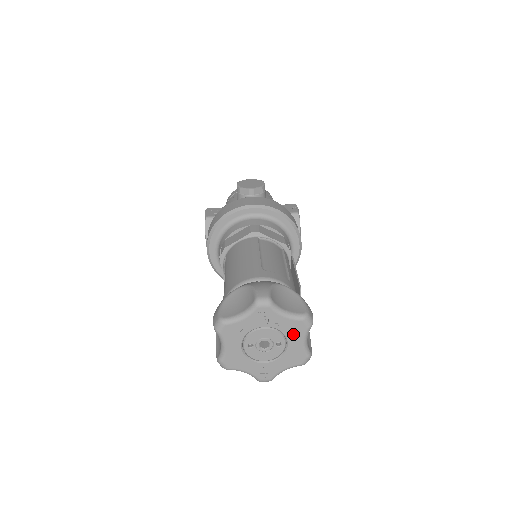
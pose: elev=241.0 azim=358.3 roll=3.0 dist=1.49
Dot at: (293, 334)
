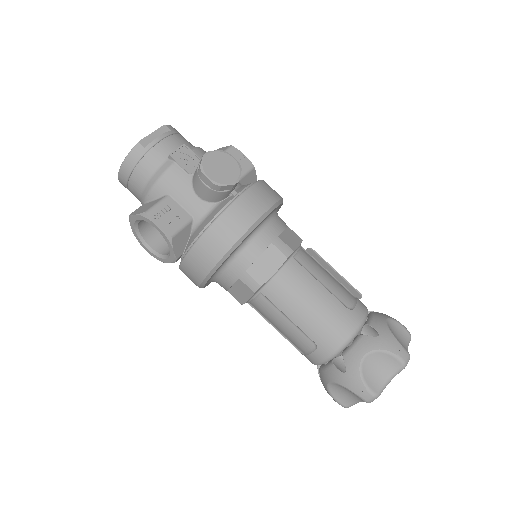
Dot at: occluded
